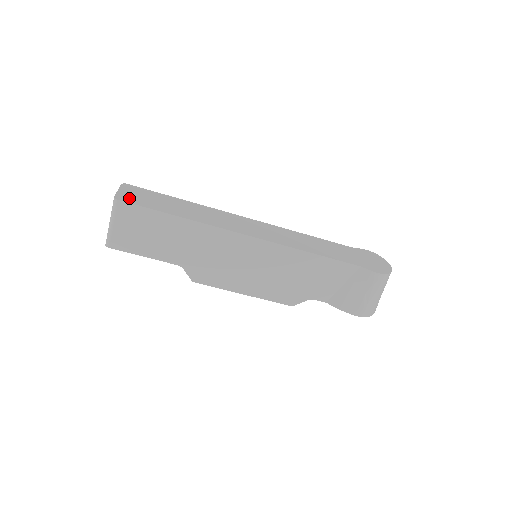
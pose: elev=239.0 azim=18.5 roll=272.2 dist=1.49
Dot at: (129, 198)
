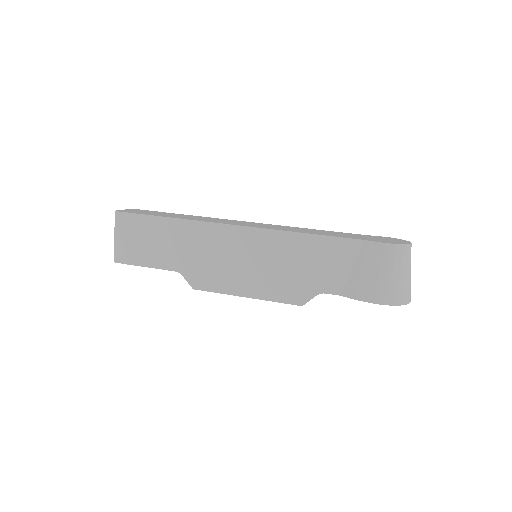
Dot at: (129, 211)
